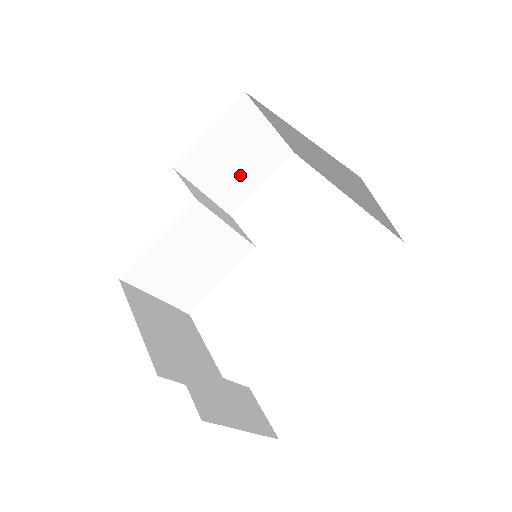
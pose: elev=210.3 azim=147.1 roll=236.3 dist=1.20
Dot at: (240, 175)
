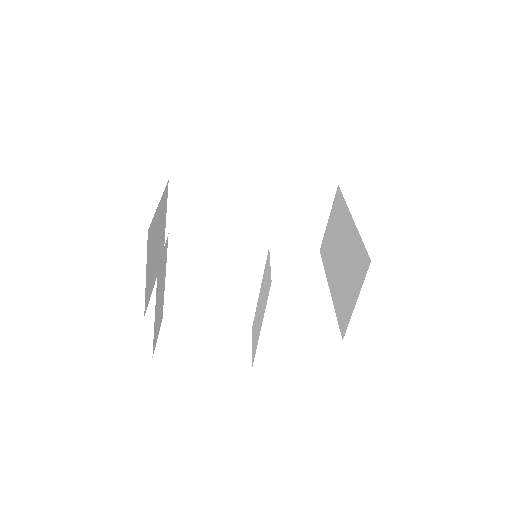
Dot at: (282, 224)
